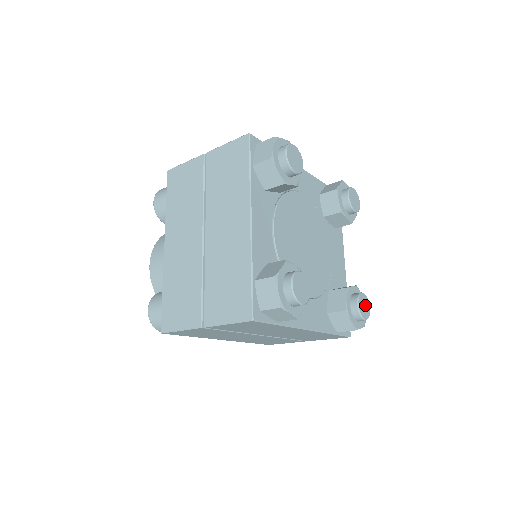
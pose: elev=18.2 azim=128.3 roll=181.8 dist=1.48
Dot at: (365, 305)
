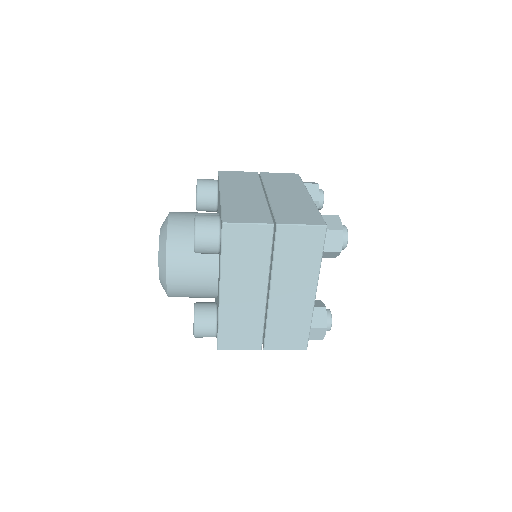
Dot at: occluded
